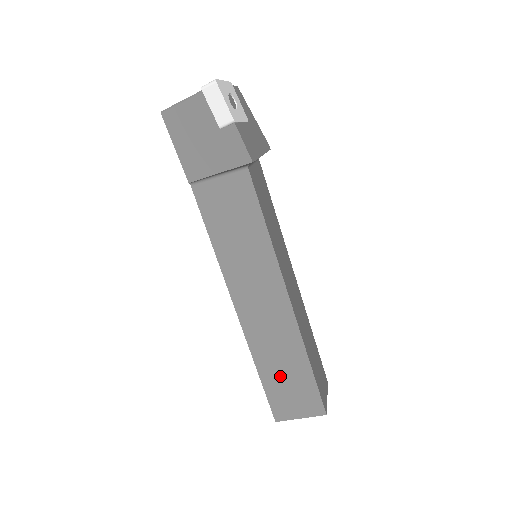
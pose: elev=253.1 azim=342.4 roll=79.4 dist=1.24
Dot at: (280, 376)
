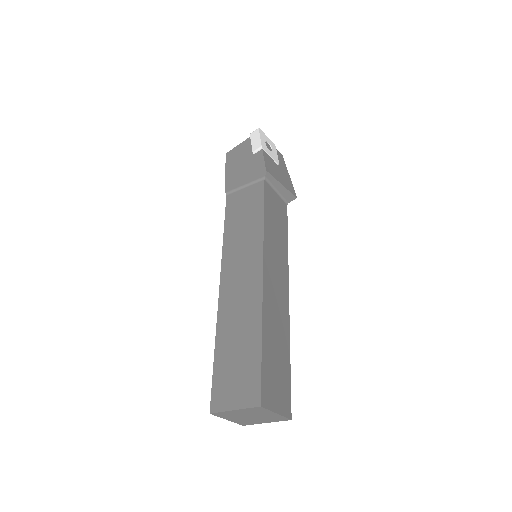
Dot at: (232, 353)
